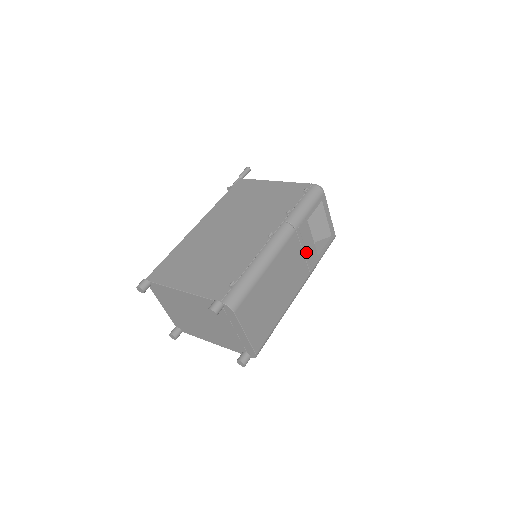
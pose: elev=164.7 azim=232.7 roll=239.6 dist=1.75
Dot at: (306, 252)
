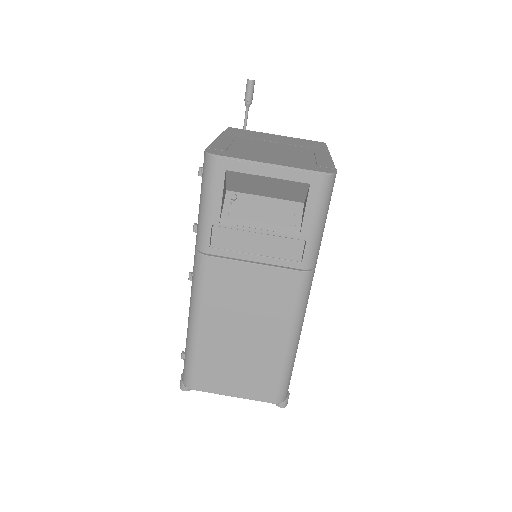
Dot at: (262, 256)
